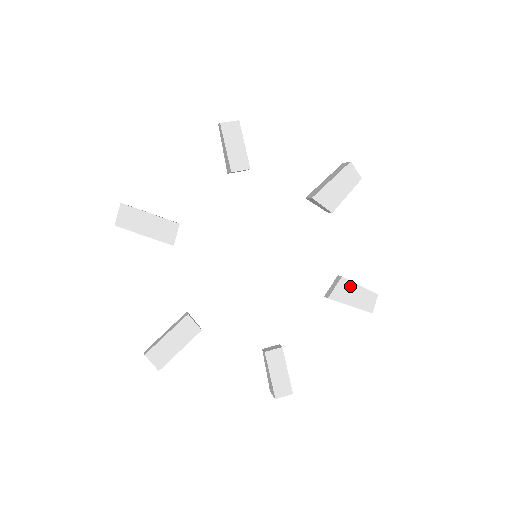
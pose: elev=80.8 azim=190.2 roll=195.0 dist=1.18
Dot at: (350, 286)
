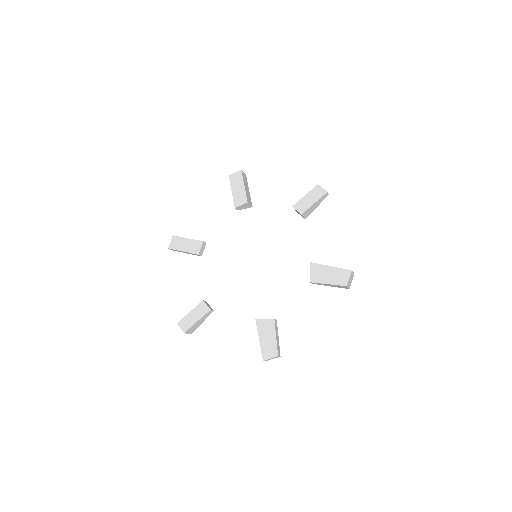
Dot at: (272, 330)
